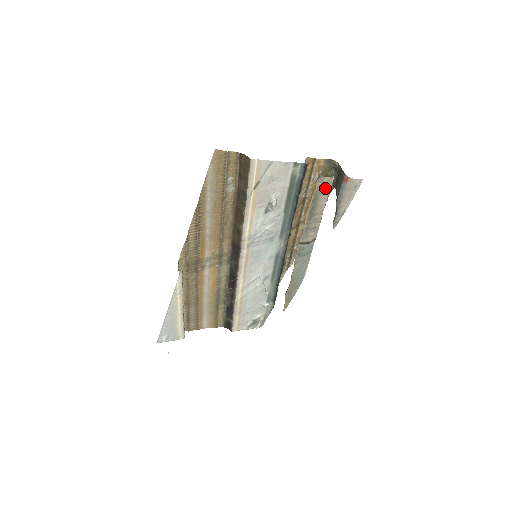
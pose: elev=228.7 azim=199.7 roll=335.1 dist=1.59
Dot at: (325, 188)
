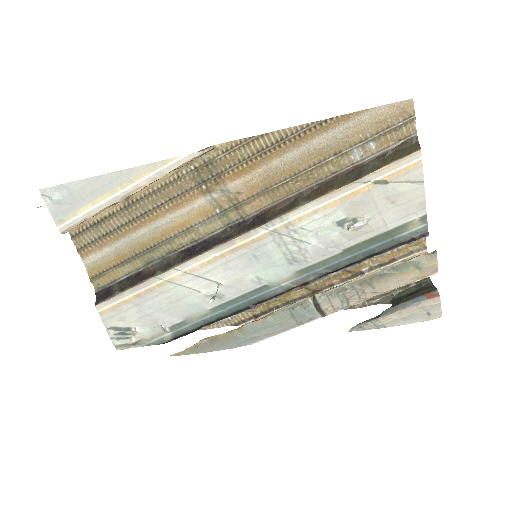
Dot at: (418, 271)
